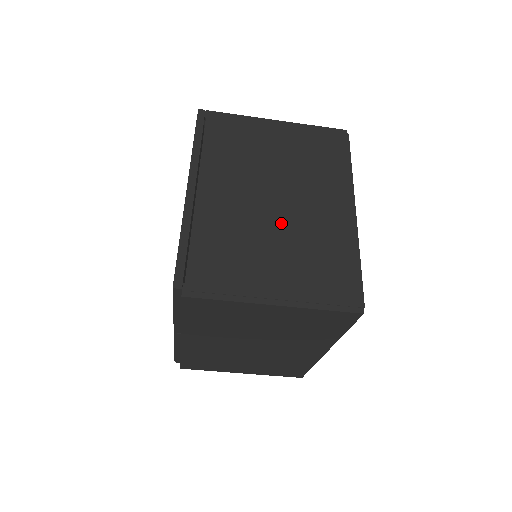
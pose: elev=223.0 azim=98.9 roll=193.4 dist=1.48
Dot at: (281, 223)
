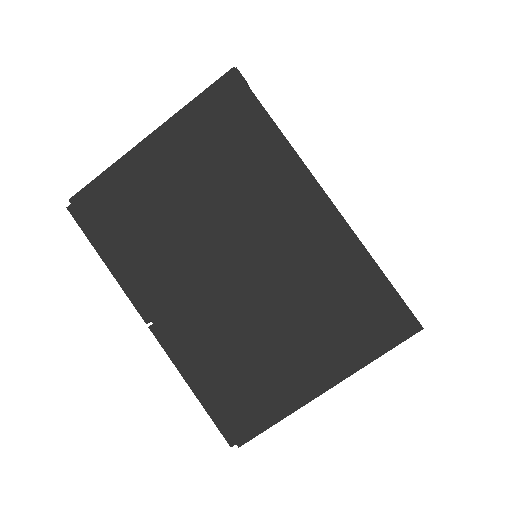
Dot at: occluded
